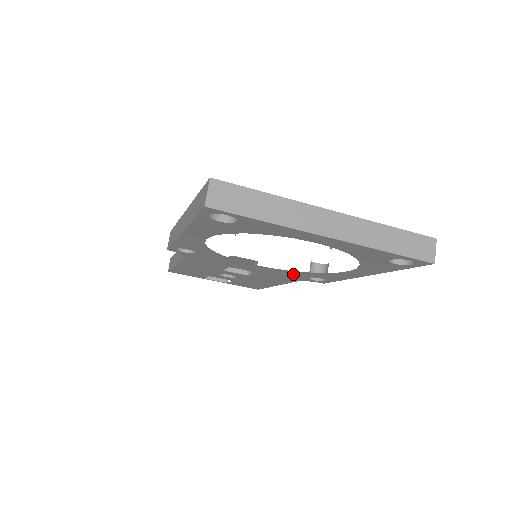
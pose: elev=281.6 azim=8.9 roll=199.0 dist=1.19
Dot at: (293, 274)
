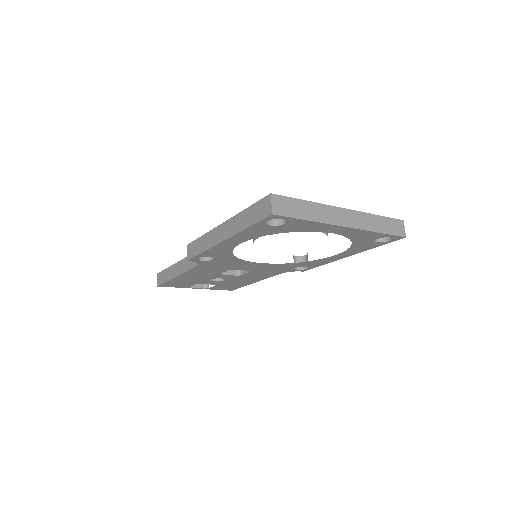
Dot at: (284, 267)
